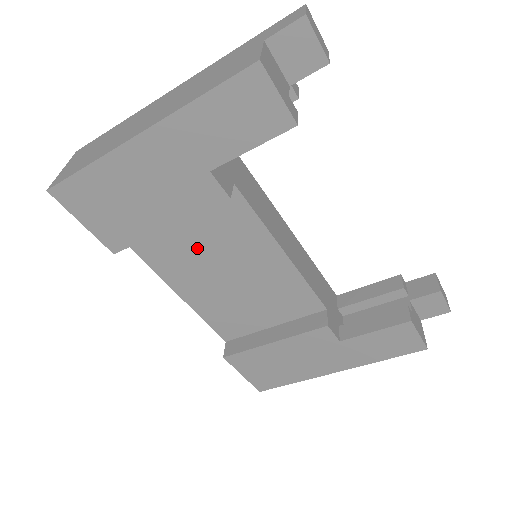
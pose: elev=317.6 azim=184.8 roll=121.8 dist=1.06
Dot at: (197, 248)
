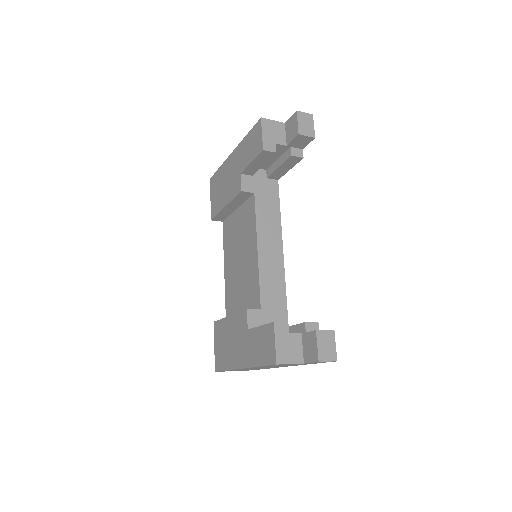
Dot at: (237, 235)
